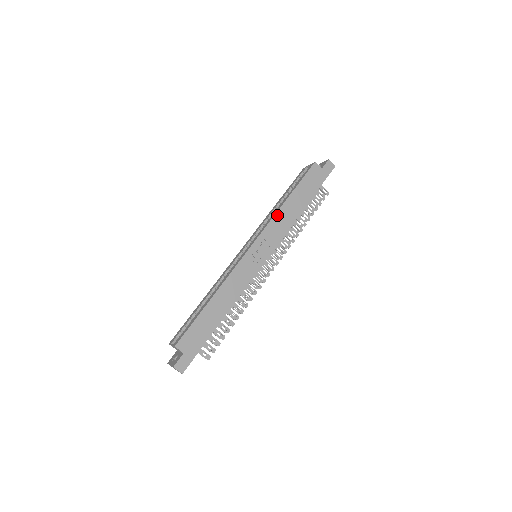
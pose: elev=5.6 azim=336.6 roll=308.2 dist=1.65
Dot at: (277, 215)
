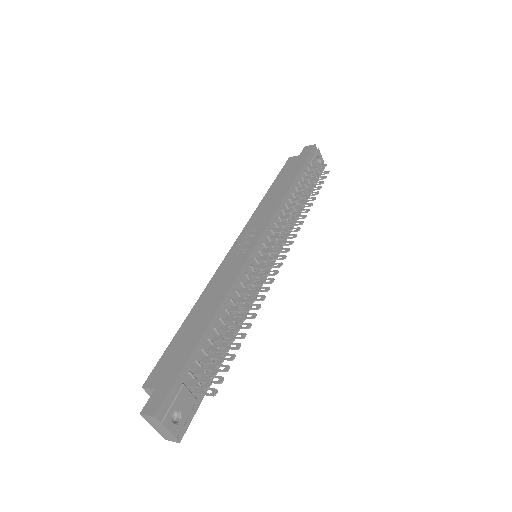
Dot at: (259, 208)
